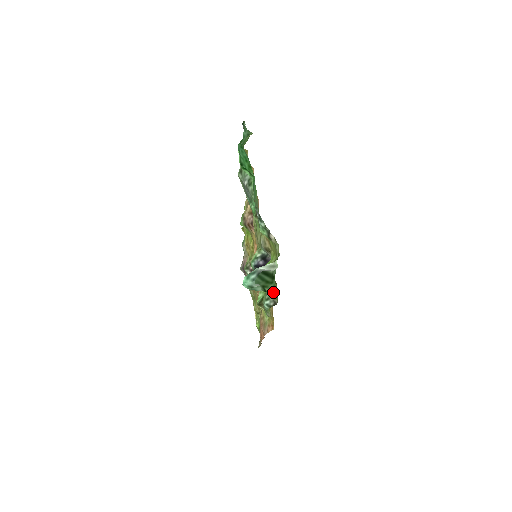
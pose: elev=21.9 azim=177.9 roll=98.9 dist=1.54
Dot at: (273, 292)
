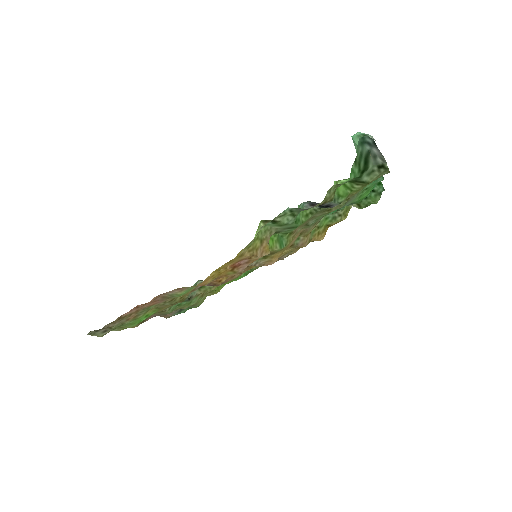
Dot at: (351, 174)
